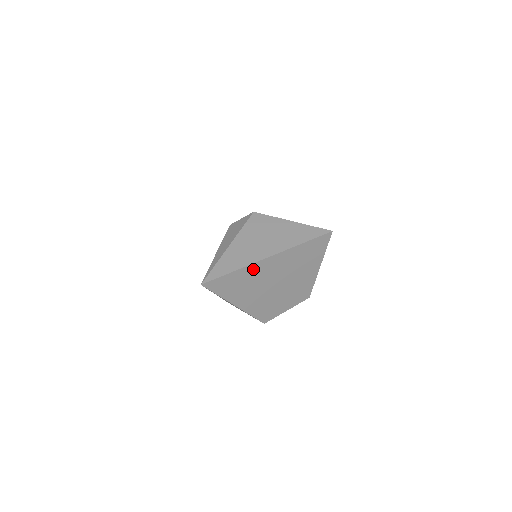
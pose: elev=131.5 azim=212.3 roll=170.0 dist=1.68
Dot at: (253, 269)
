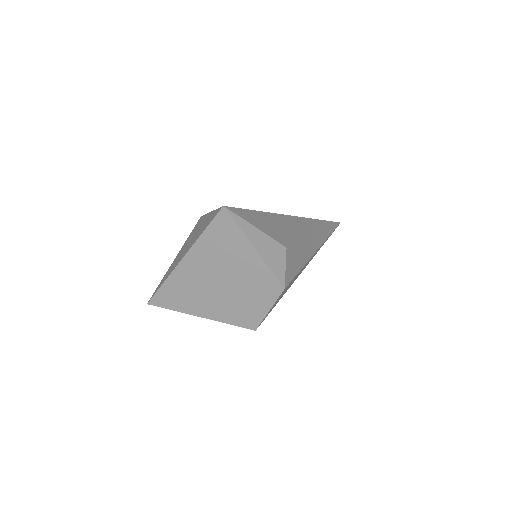
Dot at: (179, 277)
